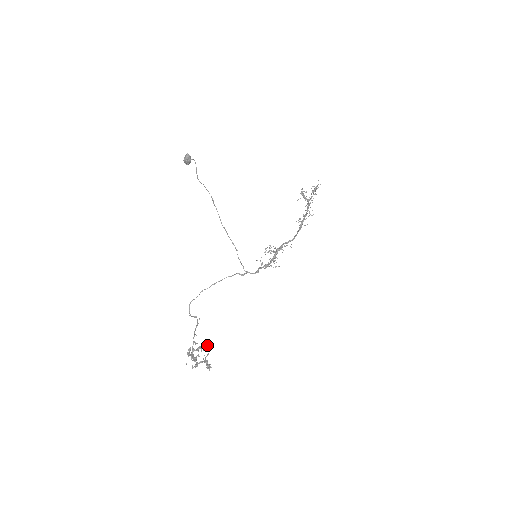
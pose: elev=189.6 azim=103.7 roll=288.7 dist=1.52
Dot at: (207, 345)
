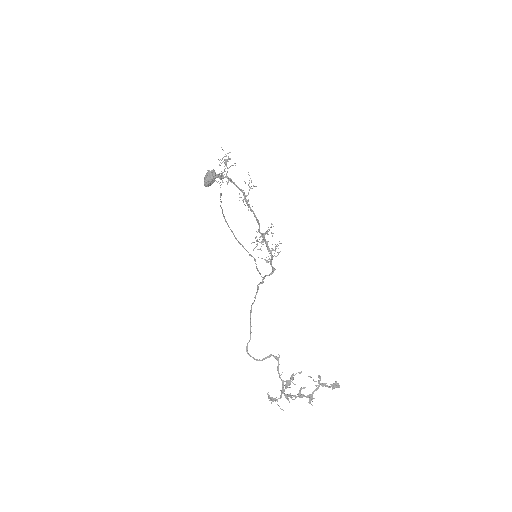
Dot at: (300, 372)
